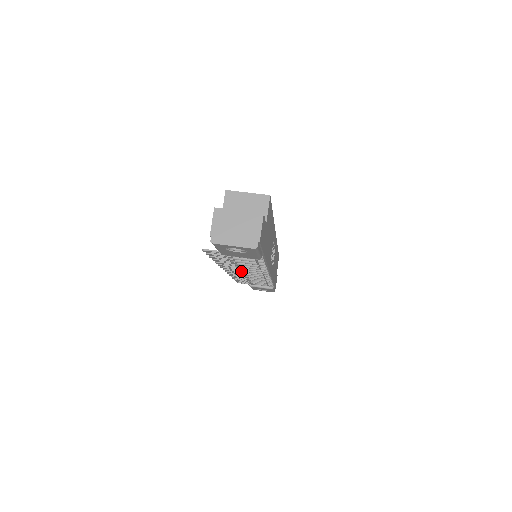
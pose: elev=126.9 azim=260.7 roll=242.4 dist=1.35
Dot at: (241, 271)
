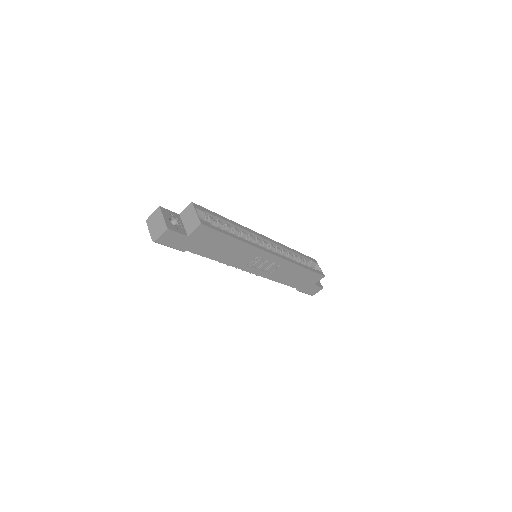
Dot at: occluded
